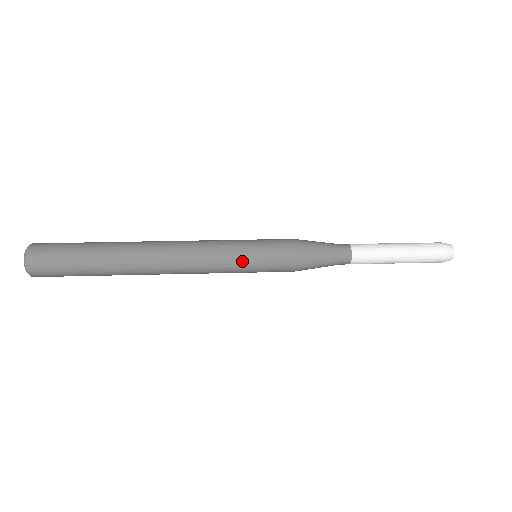
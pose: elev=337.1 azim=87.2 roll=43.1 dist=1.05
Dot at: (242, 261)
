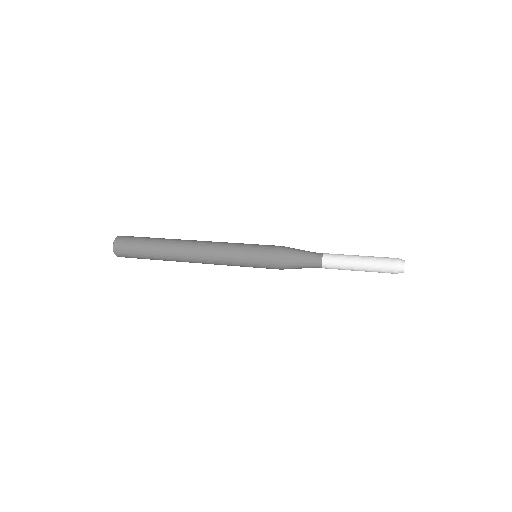
Dot at: (243, 251)
